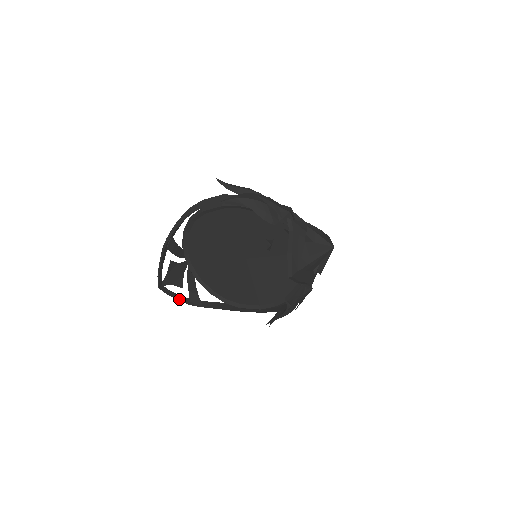
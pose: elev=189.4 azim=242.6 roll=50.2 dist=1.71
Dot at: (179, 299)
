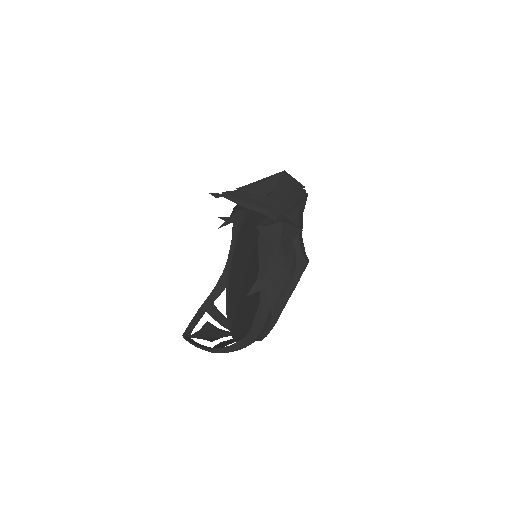
Dot at: (200, 346)
